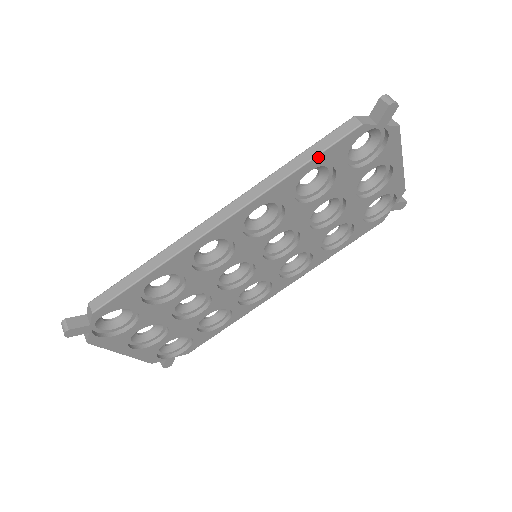
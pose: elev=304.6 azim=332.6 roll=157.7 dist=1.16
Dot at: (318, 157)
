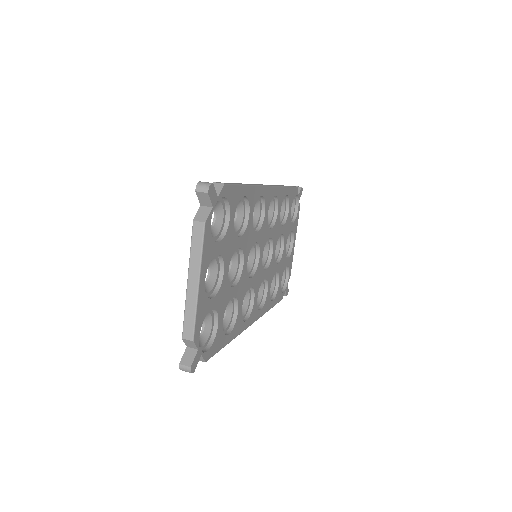
Dot at: (290, 188)
